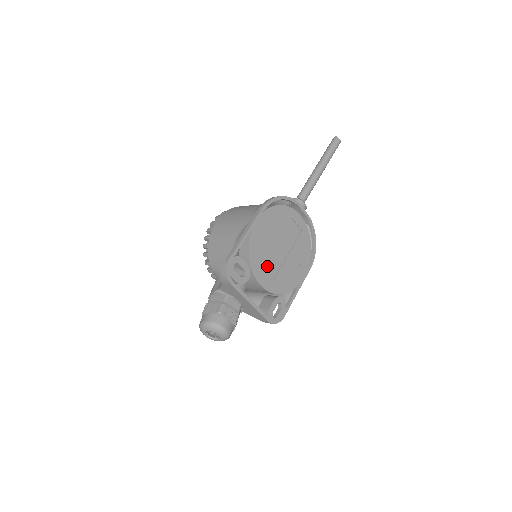
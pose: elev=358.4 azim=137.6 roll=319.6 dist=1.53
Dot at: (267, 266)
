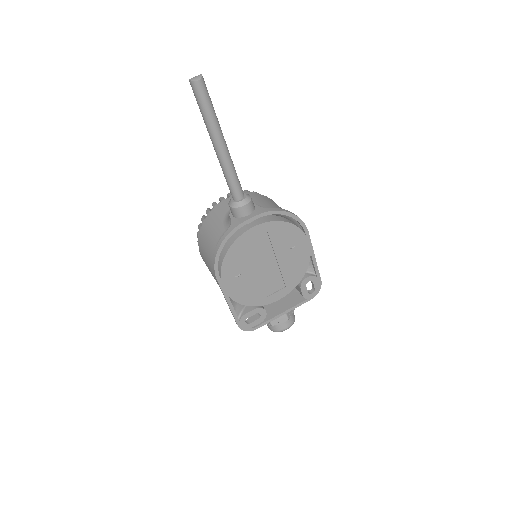
Dot at: (269, 287)
